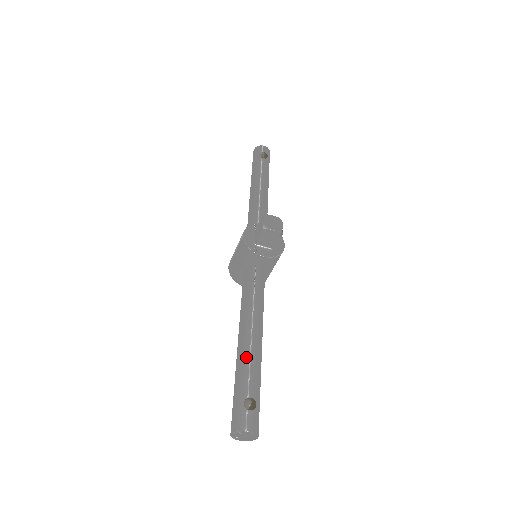
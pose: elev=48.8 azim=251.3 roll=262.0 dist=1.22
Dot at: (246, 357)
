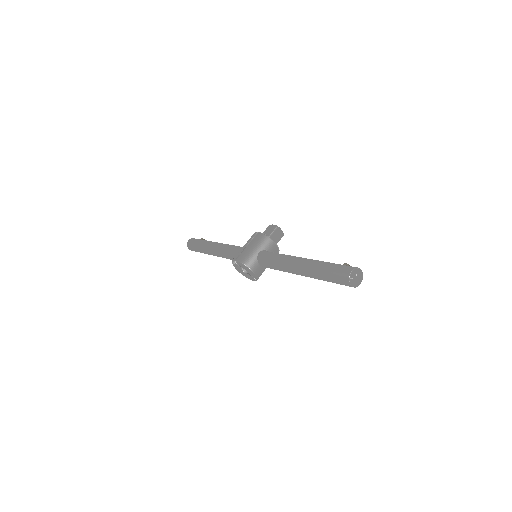
Dot at: (318, 260)
